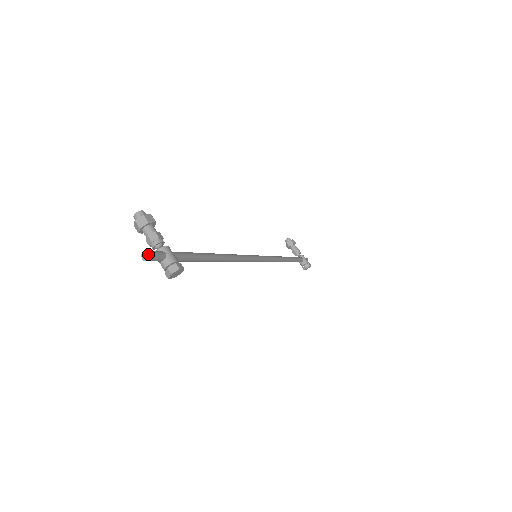
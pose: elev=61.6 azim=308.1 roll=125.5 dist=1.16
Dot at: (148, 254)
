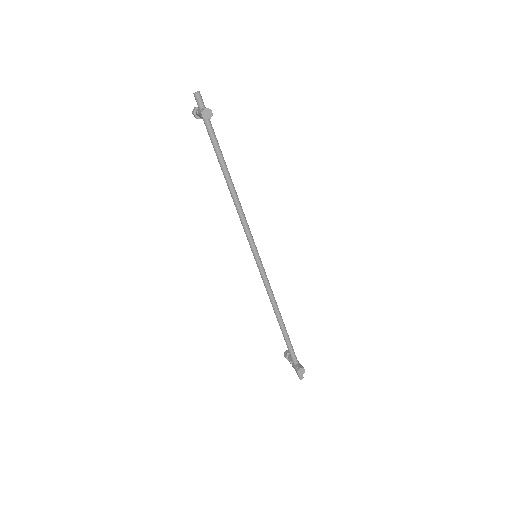
Dot at: (198, 91)
